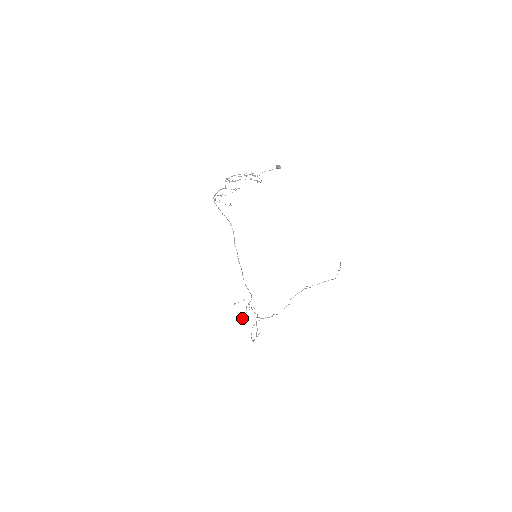
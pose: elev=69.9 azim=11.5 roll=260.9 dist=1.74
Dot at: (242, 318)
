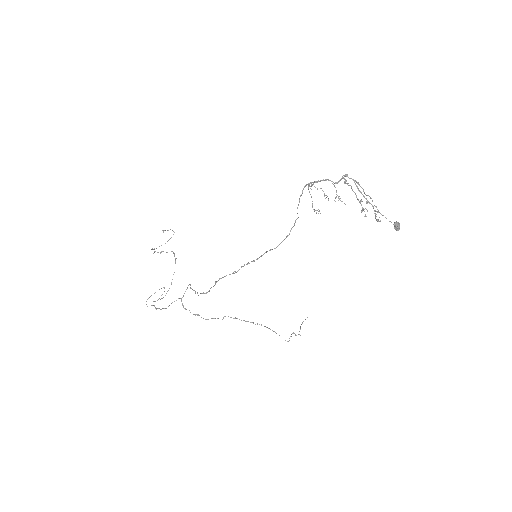
Dot at: occluded
